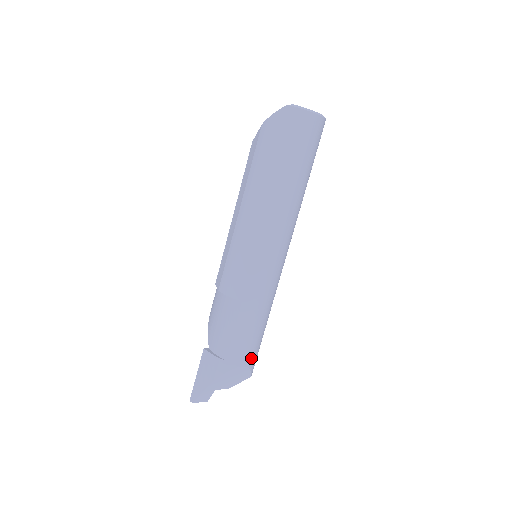
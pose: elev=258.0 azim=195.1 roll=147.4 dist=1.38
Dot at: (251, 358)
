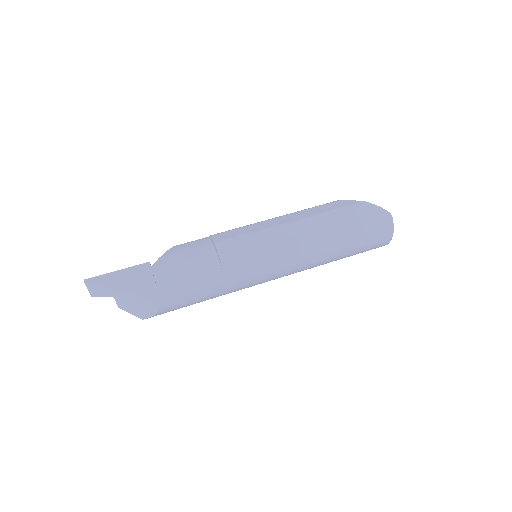
Dot at: (168, 309)
